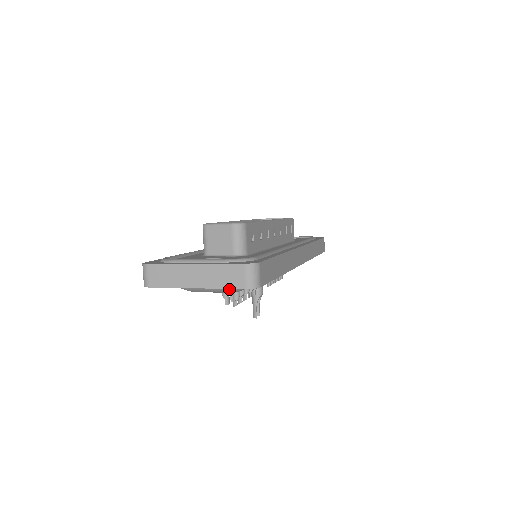
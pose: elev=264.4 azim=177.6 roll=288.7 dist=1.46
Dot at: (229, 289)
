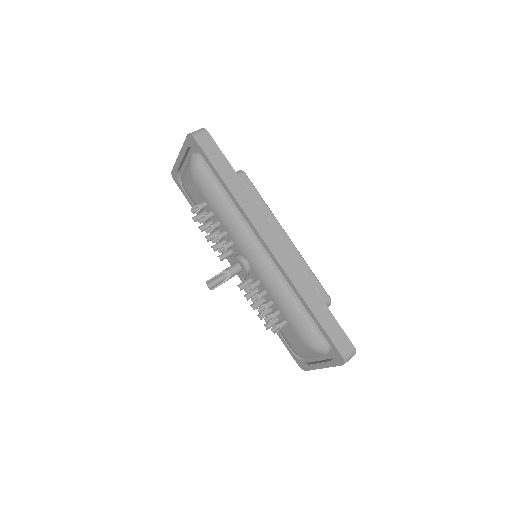
Dot at: (190, 162)
